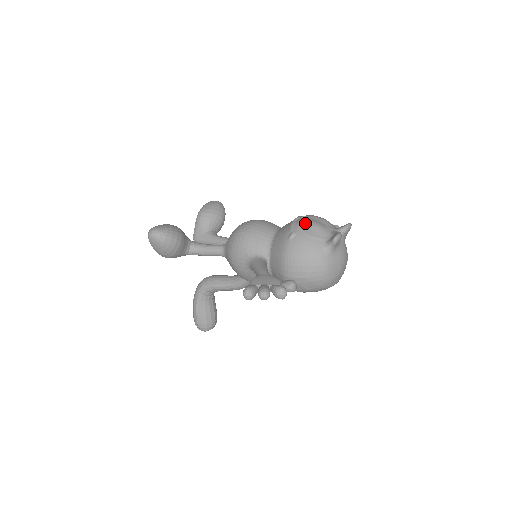
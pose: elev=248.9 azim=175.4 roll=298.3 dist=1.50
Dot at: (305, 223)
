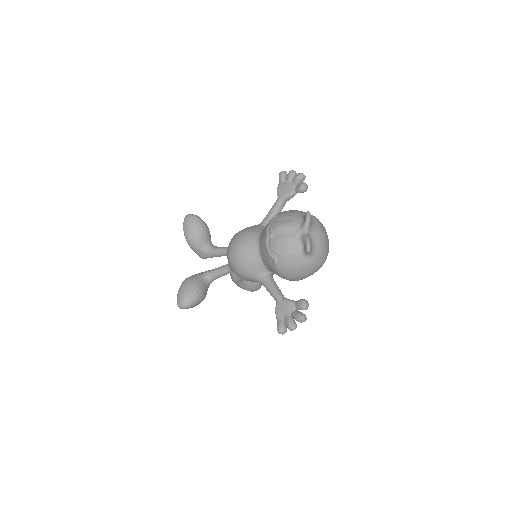
Dot at: (277, 246)
